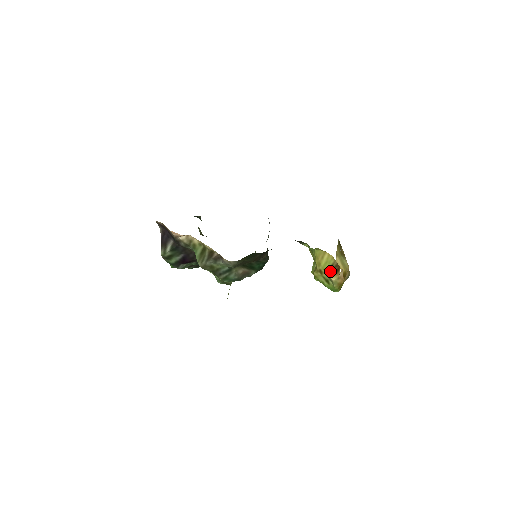
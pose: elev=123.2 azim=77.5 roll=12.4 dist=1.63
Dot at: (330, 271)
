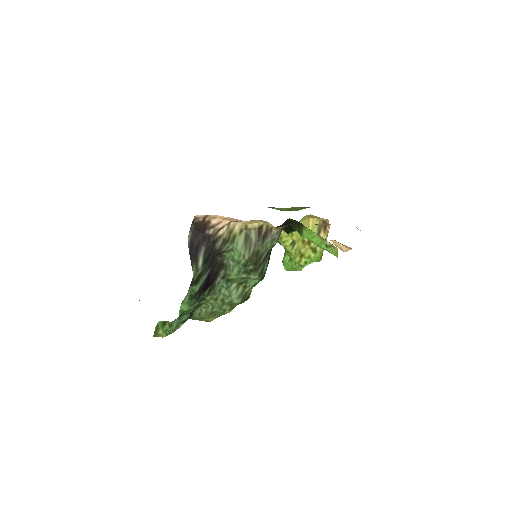
Dot at: (319, 233)
